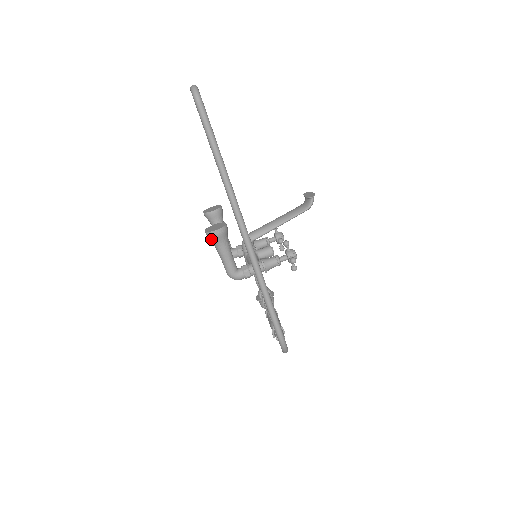
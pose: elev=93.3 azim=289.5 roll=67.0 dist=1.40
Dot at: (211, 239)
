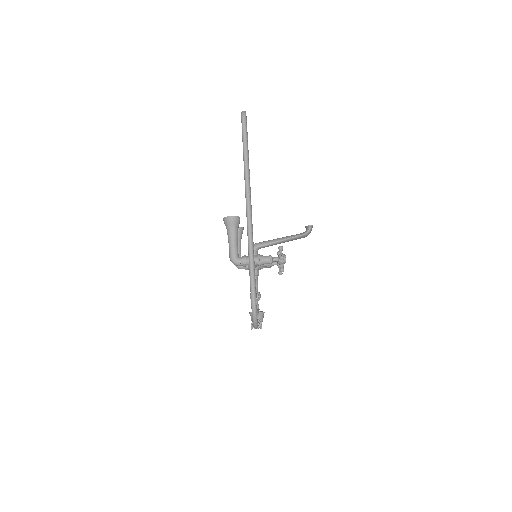
Dot at: (226, 224)
